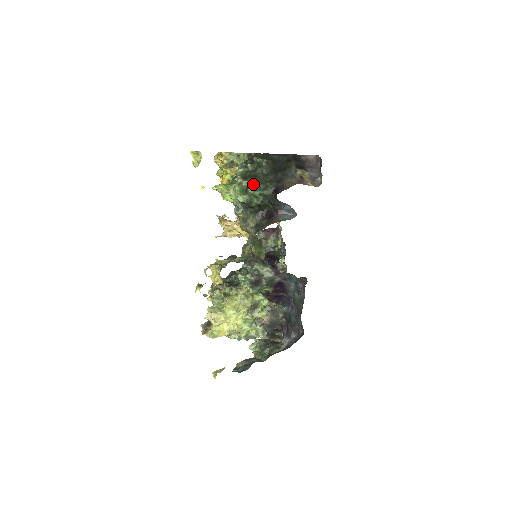
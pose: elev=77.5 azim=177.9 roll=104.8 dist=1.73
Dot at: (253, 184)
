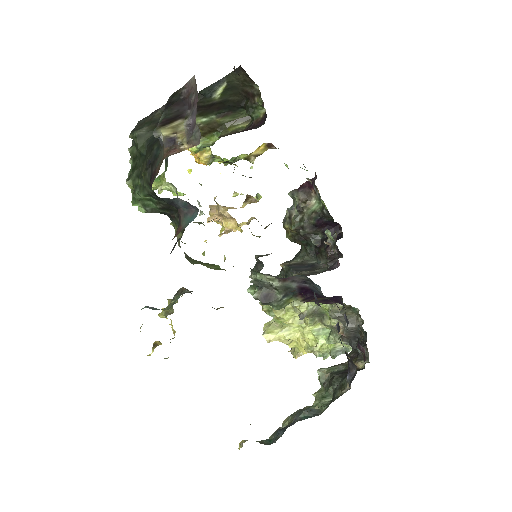
Dot at: (136, 182)
